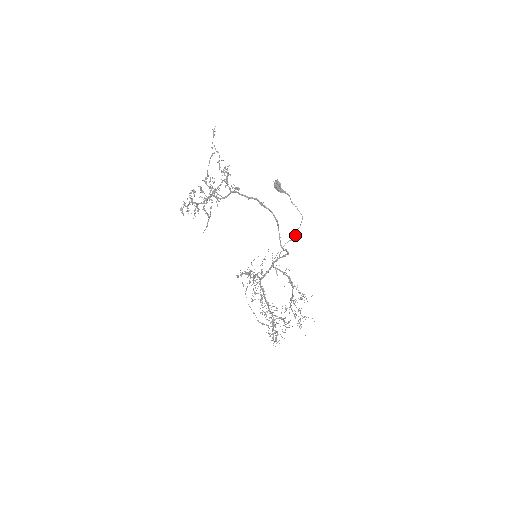
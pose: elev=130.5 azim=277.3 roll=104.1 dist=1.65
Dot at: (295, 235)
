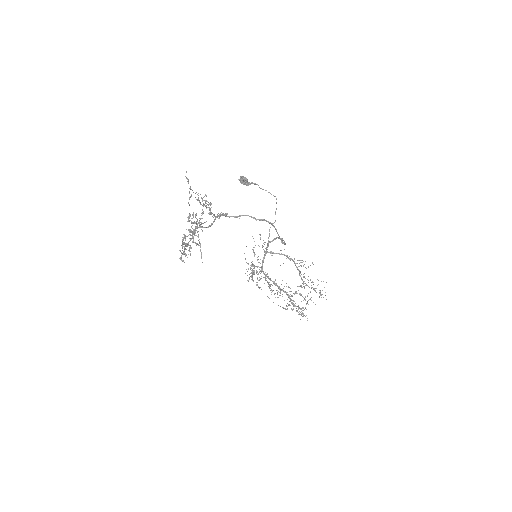
Dot at: occluded
